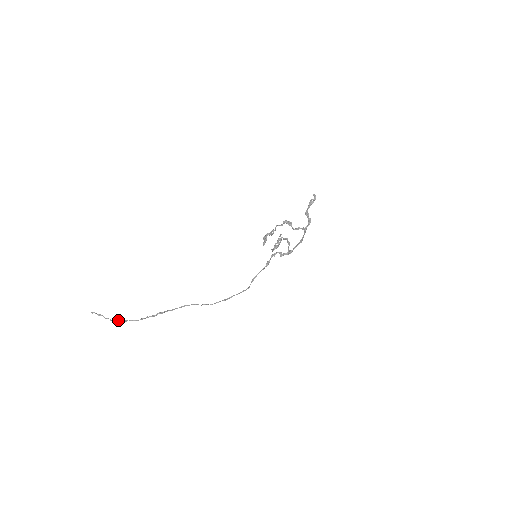
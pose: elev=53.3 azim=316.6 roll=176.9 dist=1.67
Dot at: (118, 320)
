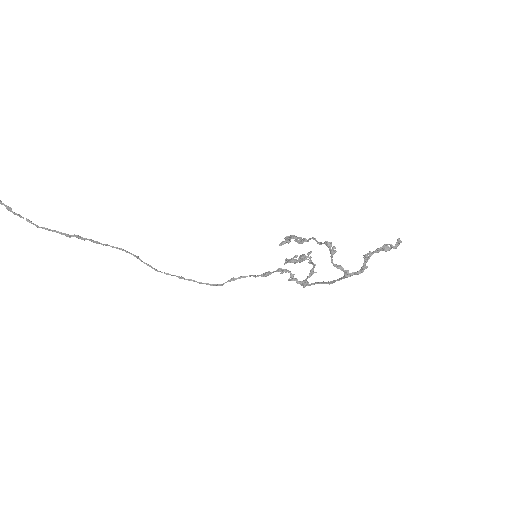
Dot at: (10, 208)
